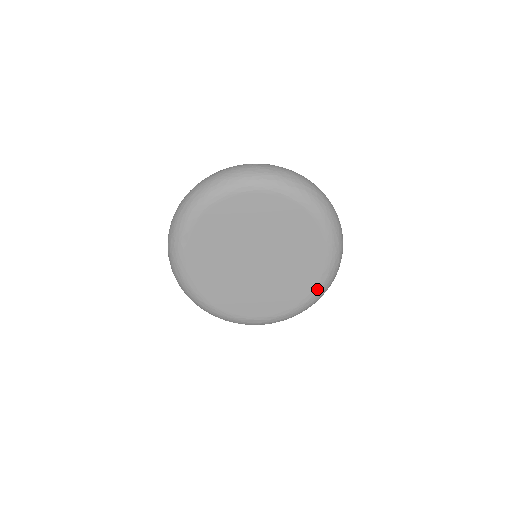
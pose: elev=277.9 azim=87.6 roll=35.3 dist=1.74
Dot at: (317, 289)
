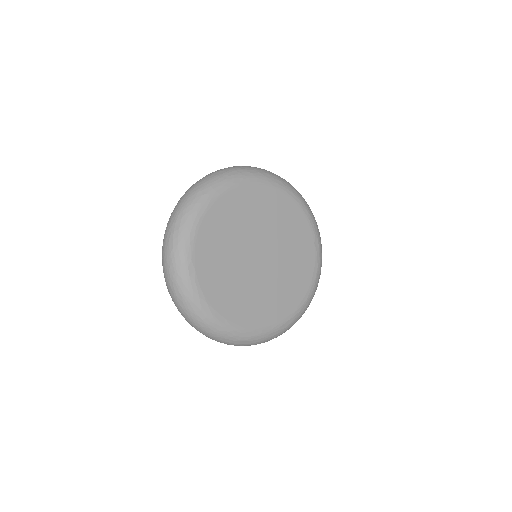
Dot at: (317, 259)
